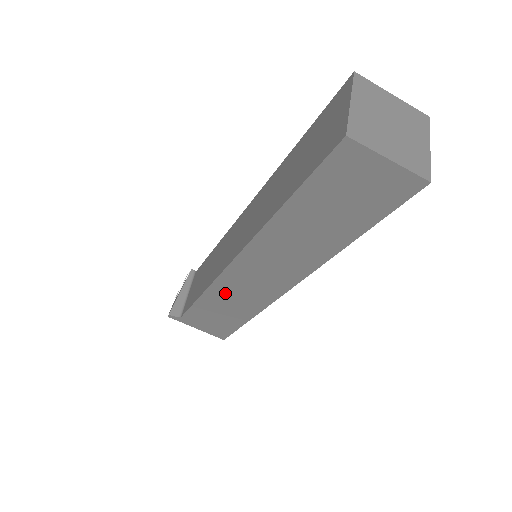
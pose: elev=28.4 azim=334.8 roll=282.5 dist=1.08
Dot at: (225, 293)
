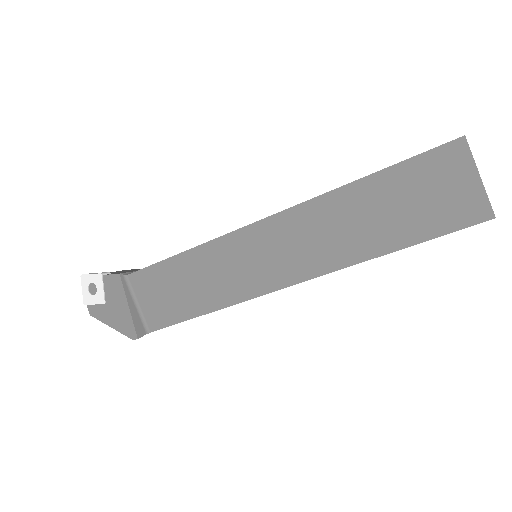
Dot at: occluded
